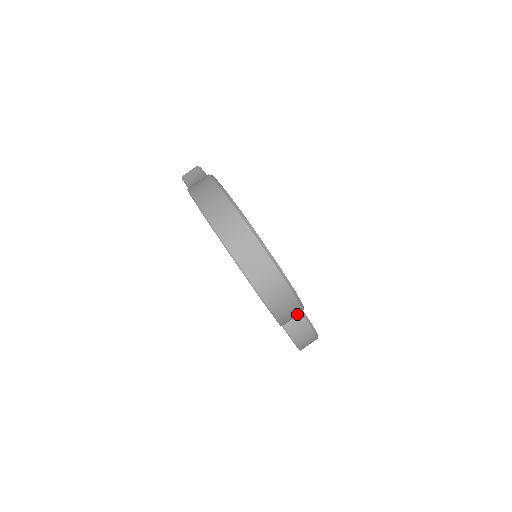
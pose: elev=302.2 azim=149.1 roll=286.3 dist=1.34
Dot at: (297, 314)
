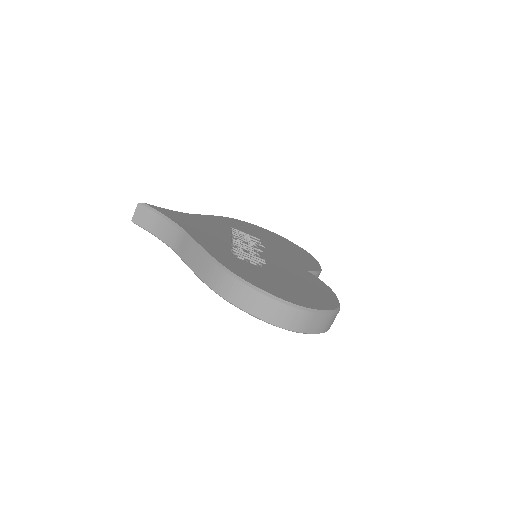
Dot at: occluded
